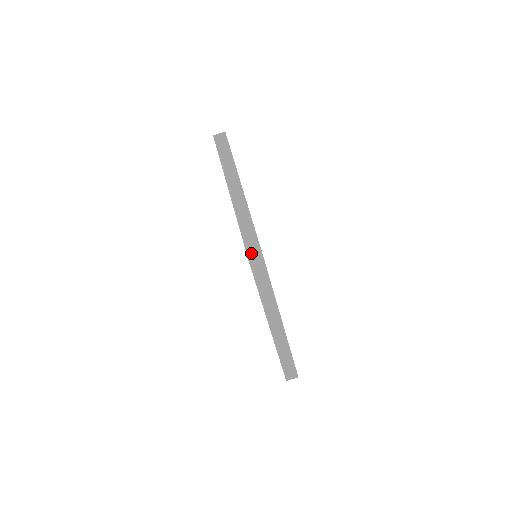
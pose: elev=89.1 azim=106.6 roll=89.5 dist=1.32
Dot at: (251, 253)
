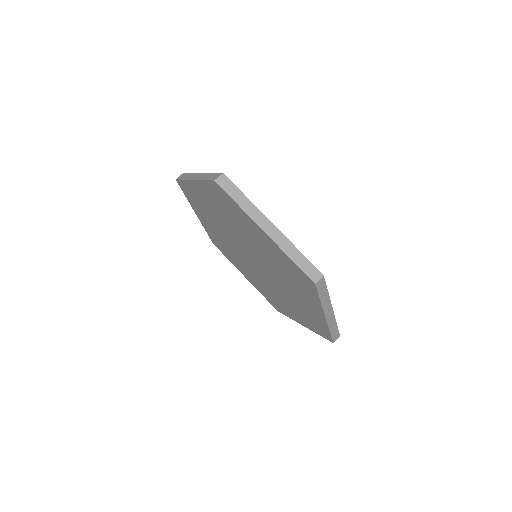
Dot at: (314, 278)
